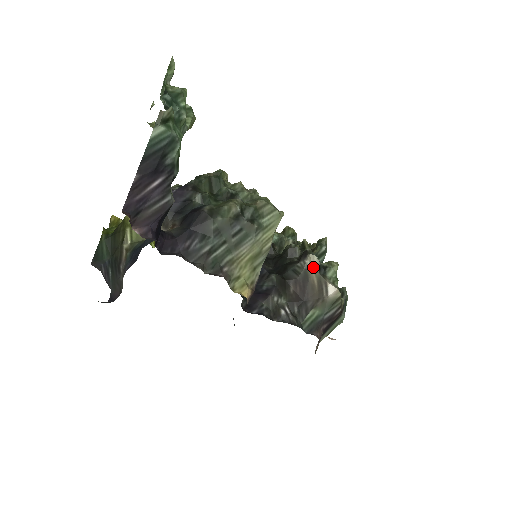
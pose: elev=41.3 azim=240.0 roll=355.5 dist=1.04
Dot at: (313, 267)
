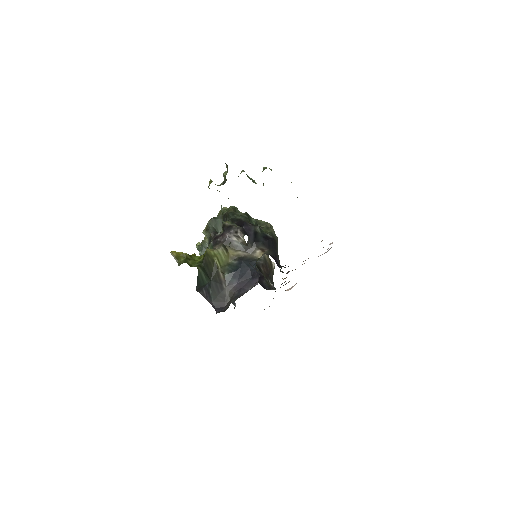
Dot at: occluded
